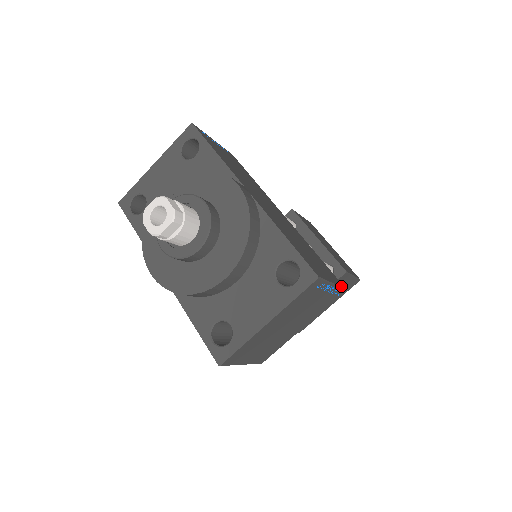
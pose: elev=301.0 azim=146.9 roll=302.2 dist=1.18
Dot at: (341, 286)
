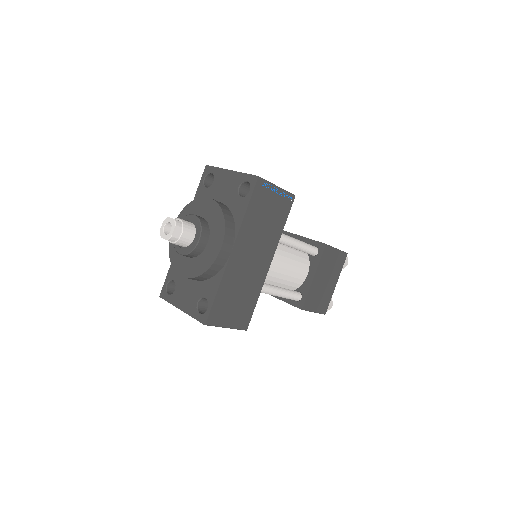
Dot at: (240, 328)
